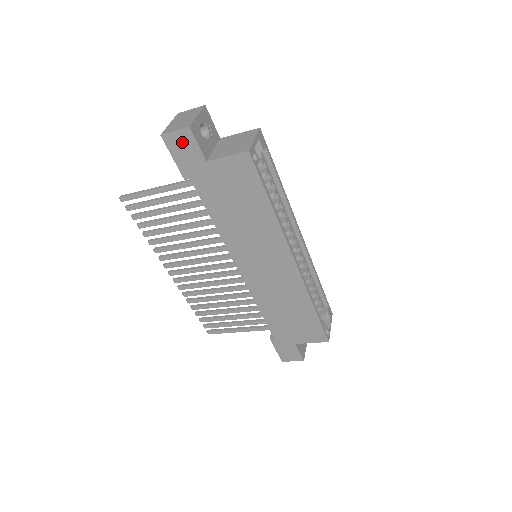
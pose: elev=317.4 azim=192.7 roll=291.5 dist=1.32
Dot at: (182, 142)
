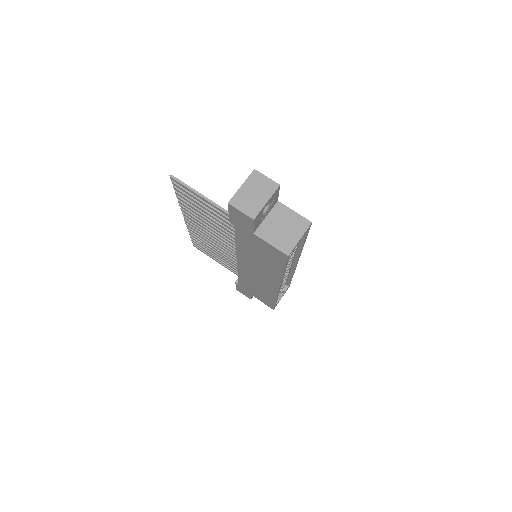
Dot at: (242, 217)
